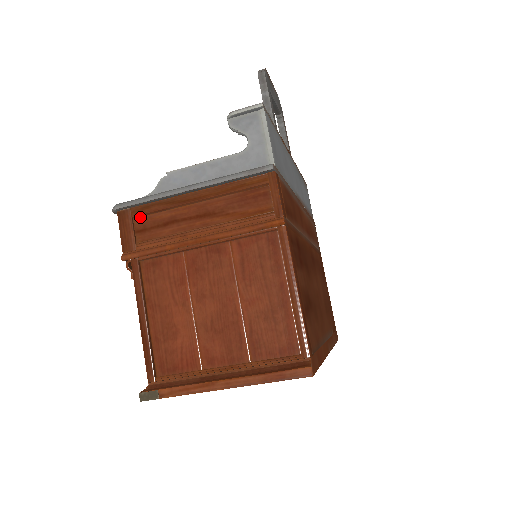
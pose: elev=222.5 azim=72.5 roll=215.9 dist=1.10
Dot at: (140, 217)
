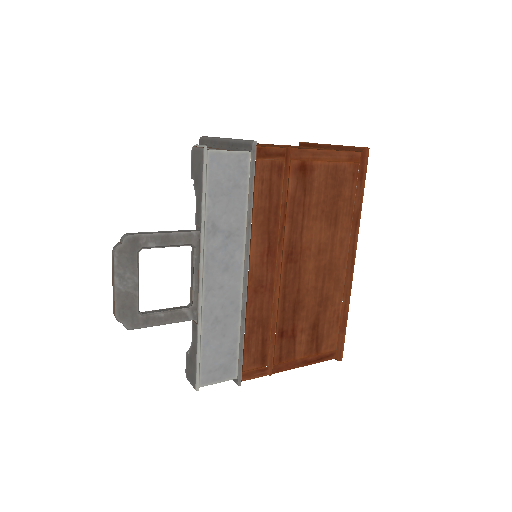
Dot at: occluded
